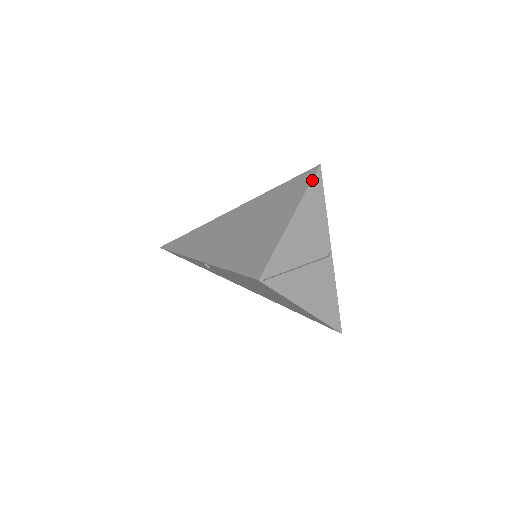
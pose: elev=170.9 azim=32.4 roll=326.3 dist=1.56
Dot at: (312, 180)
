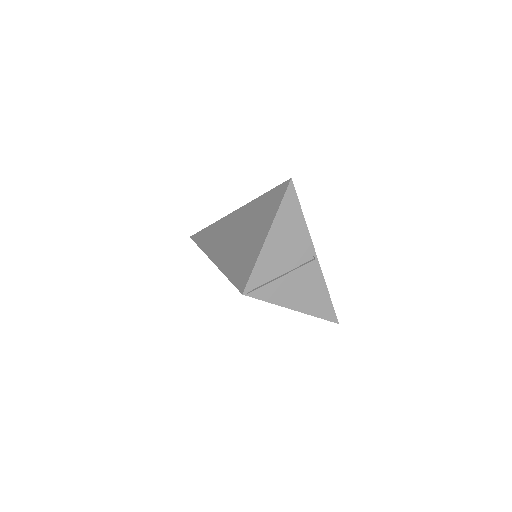
Dot at: (284, 195)
